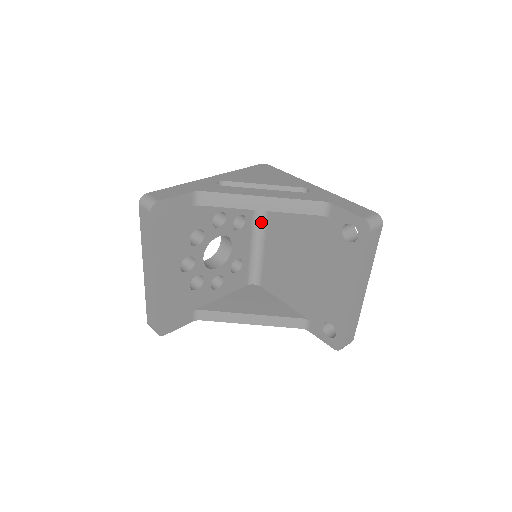
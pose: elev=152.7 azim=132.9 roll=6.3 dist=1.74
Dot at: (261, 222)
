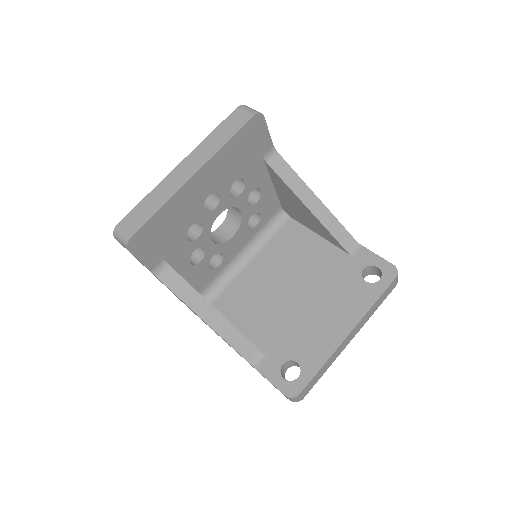
Dot at: (261, 241)
